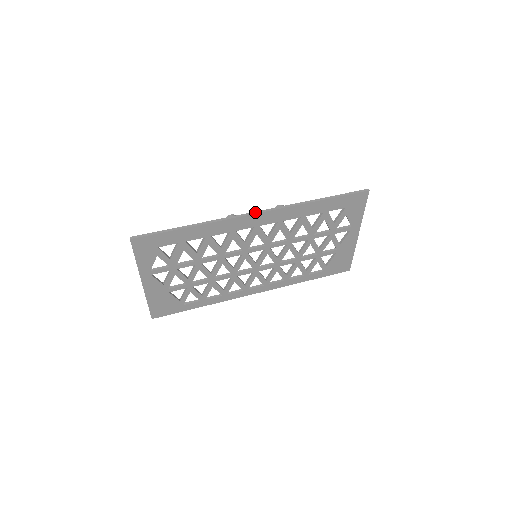
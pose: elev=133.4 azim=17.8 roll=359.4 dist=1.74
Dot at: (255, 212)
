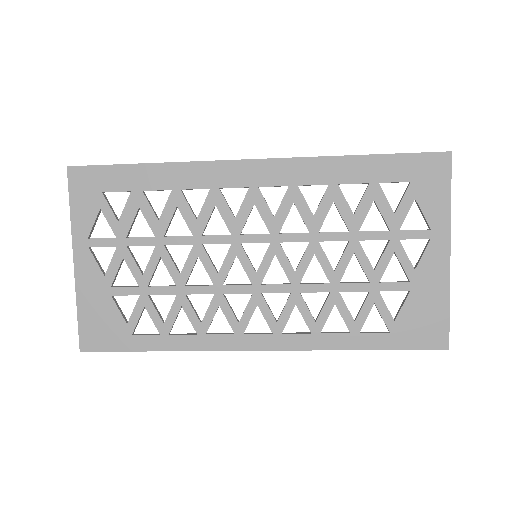
Dot at: (251, 159)
